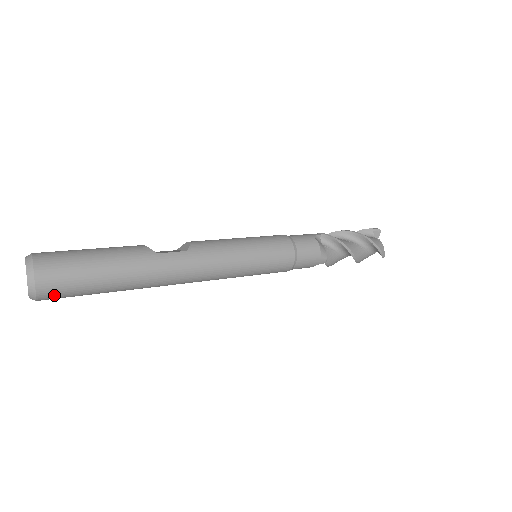
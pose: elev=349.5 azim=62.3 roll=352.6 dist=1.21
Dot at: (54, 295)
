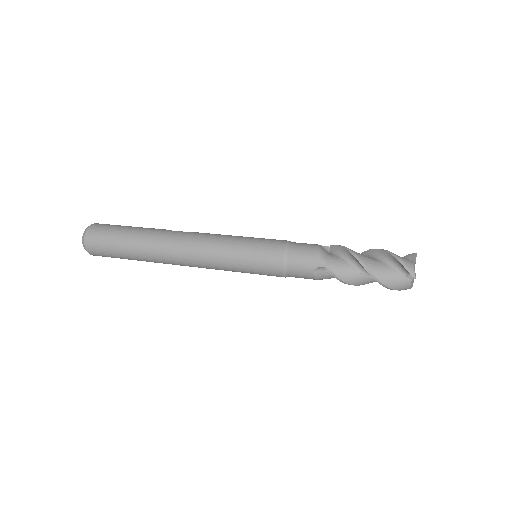
Dot at: (94, 243)
